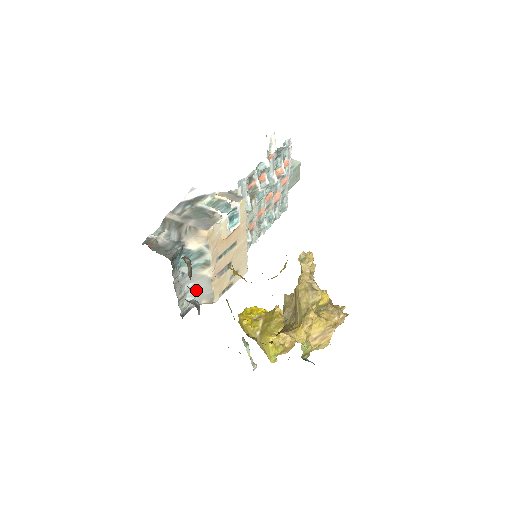
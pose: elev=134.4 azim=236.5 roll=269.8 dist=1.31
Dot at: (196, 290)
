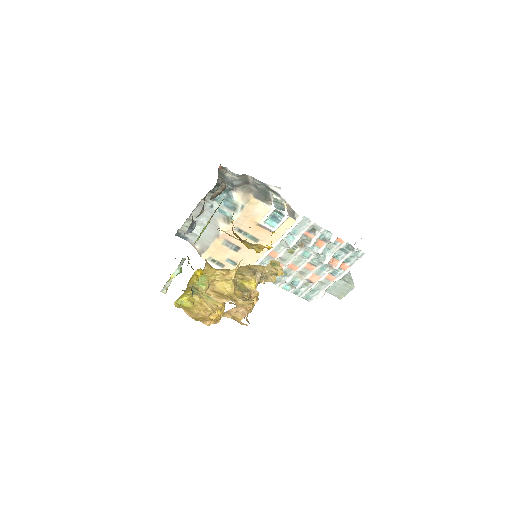
Dot at: (204, 231)
